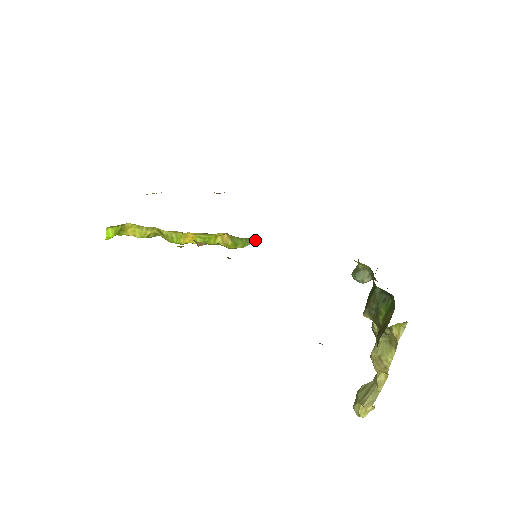
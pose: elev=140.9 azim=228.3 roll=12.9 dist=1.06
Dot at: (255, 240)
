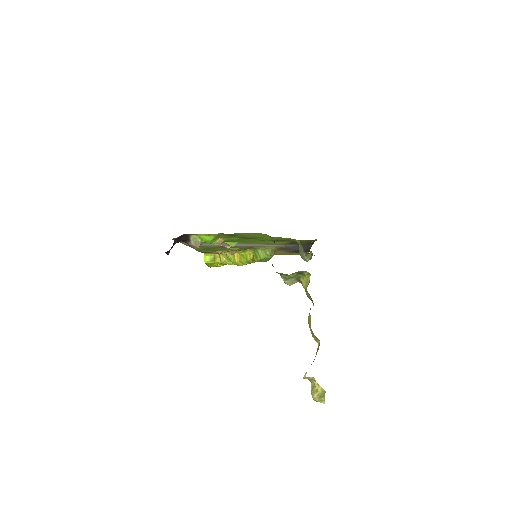
Dot at: (268, 252)
